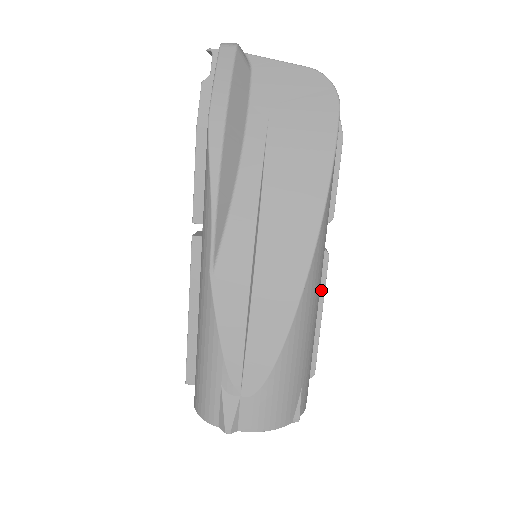
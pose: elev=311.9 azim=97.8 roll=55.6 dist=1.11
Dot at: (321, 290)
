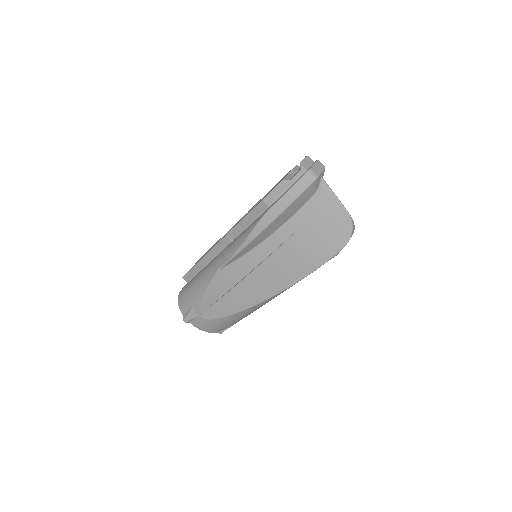
Dot at: occluded
